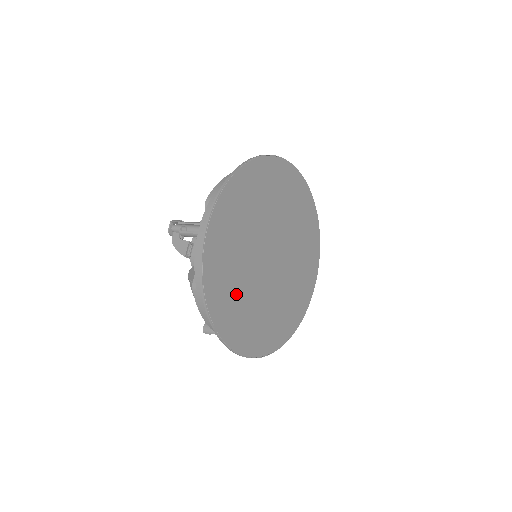
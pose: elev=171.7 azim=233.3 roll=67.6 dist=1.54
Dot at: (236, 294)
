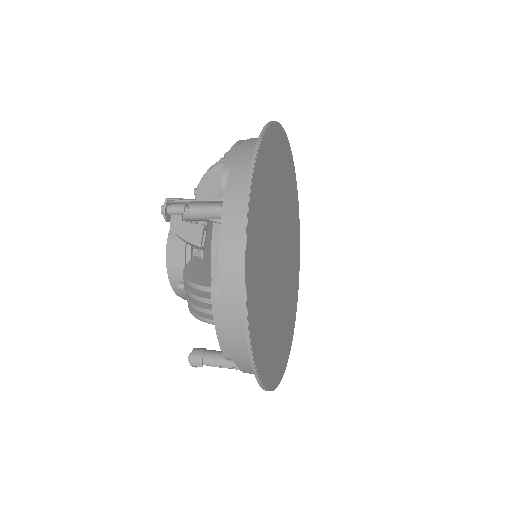
Dot at: (263, 300)
